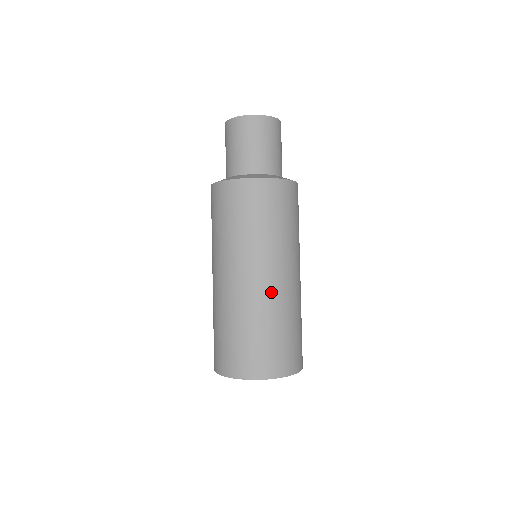
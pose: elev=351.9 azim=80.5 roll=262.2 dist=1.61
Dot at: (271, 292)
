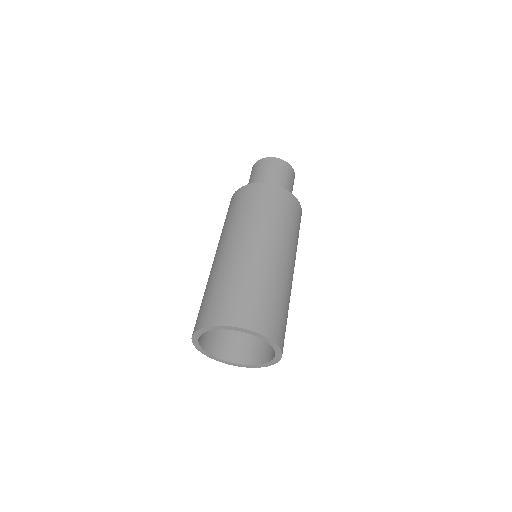
Dot at: (284, 270)
